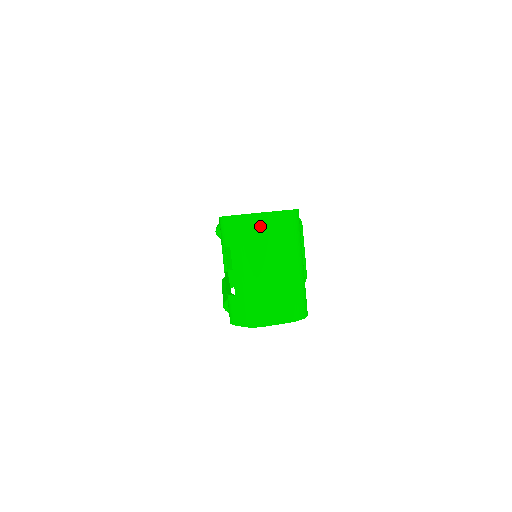
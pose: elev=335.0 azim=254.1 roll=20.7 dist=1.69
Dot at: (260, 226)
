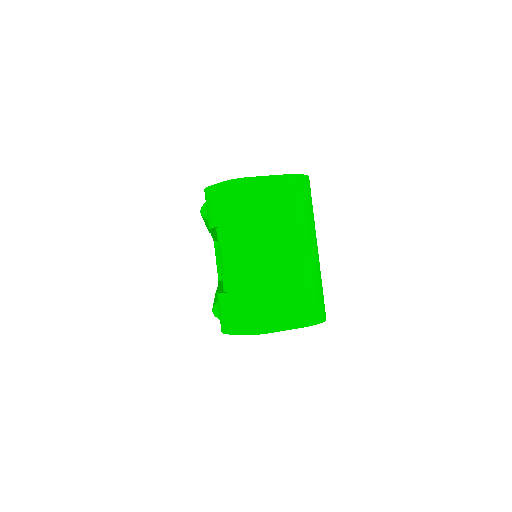
Dot at: (258, 194)
